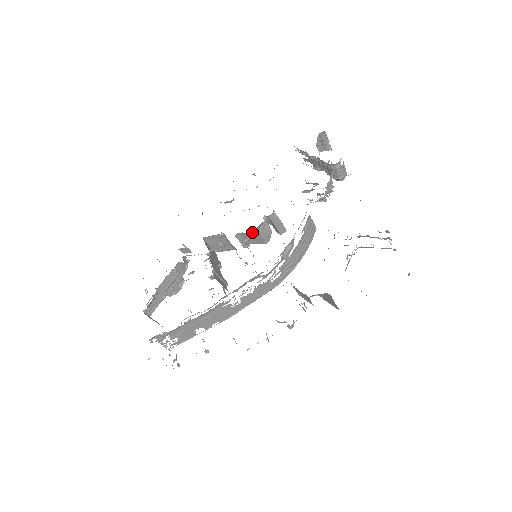
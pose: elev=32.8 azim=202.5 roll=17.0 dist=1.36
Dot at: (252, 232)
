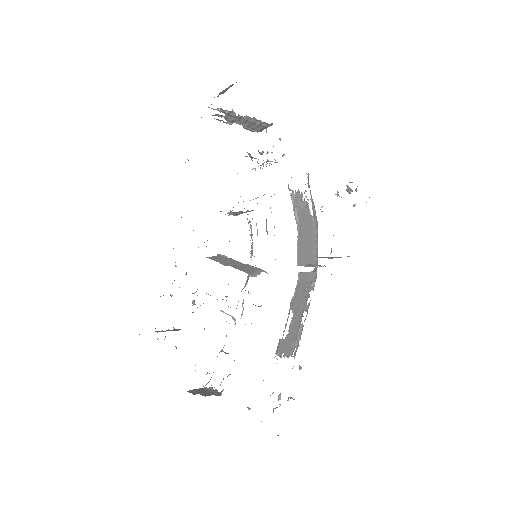
Dot at: occluded
